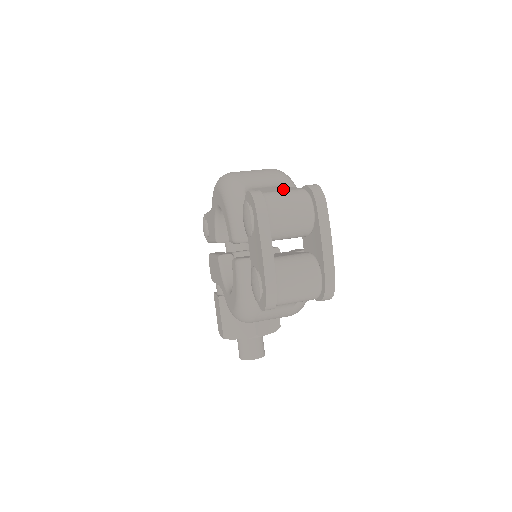
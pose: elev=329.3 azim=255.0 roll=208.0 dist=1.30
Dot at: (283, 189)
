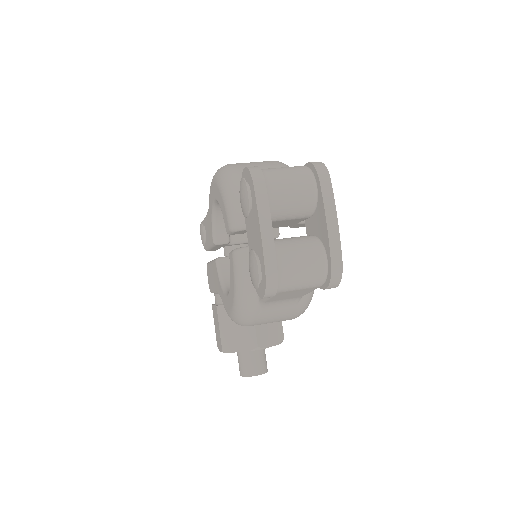
Dot at: occluded
